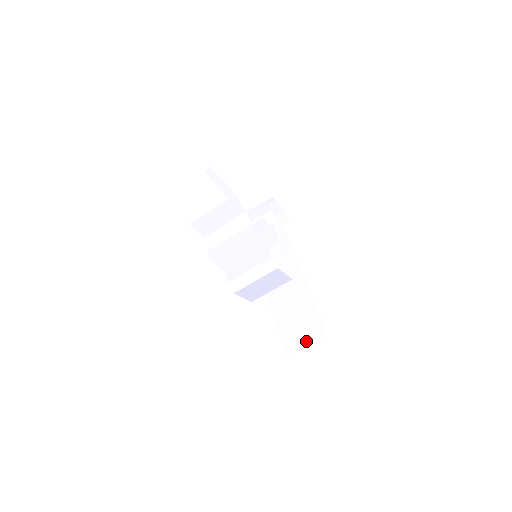
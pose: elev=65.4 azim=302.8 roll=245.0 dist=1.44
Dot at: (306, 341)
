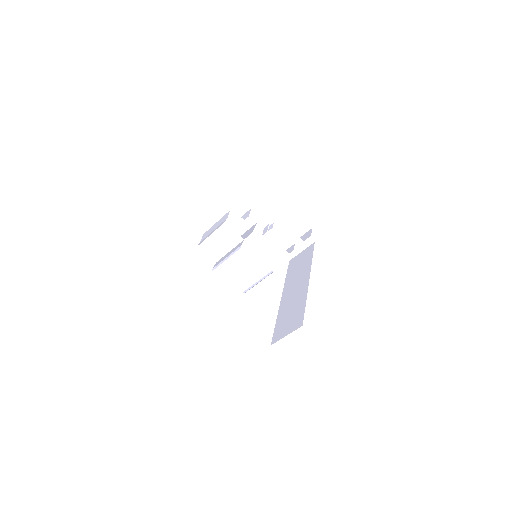
Dot at: (287, 333)
